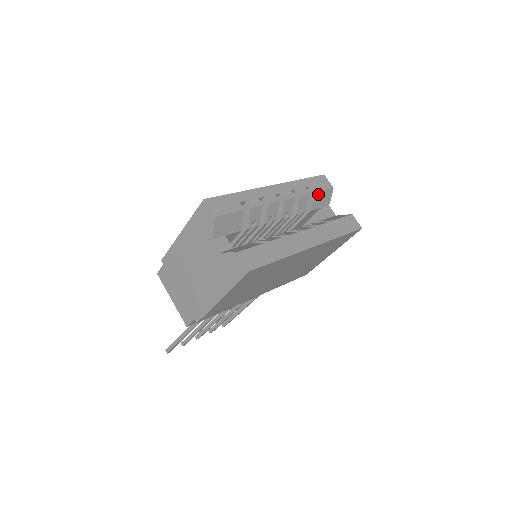
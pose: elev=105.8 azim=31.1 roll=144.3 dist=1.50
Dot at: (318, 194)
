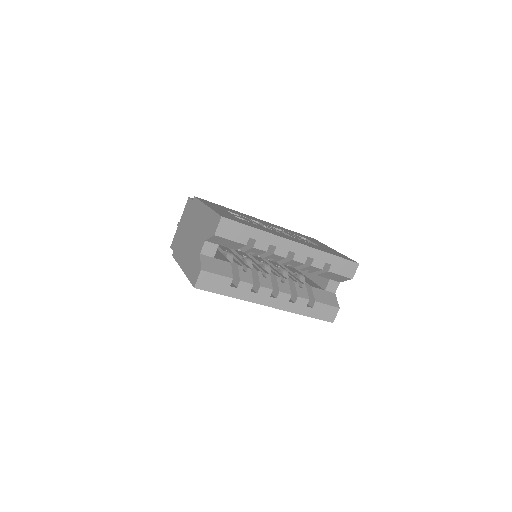
Dot at: (332, 273)
